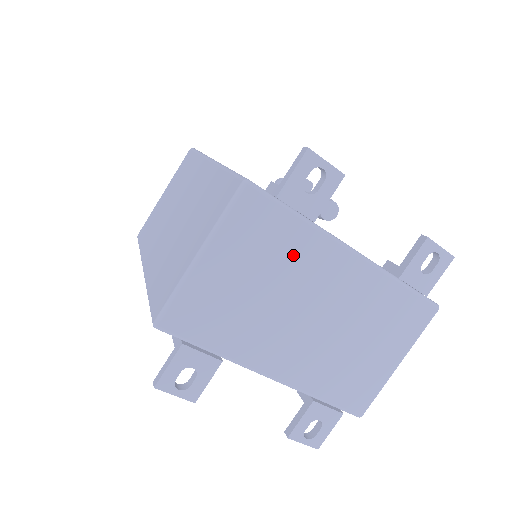
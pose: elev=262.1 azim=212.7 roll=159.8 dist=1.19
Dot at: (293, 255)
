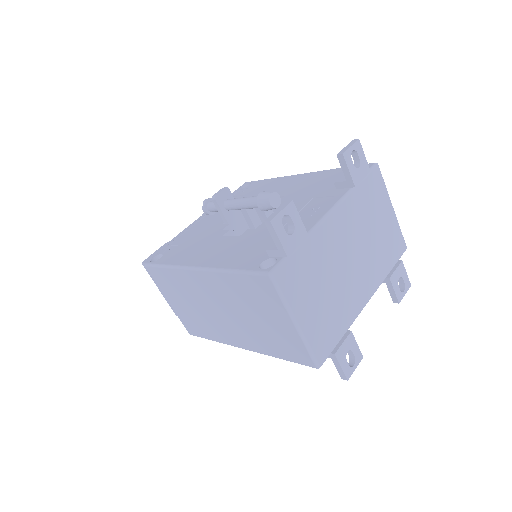
Dot at: (318, 258)
